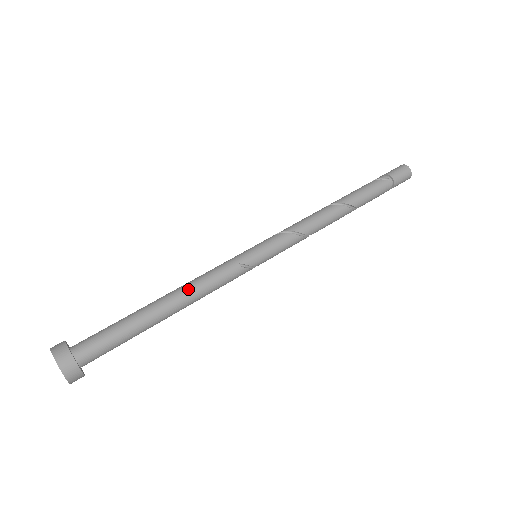
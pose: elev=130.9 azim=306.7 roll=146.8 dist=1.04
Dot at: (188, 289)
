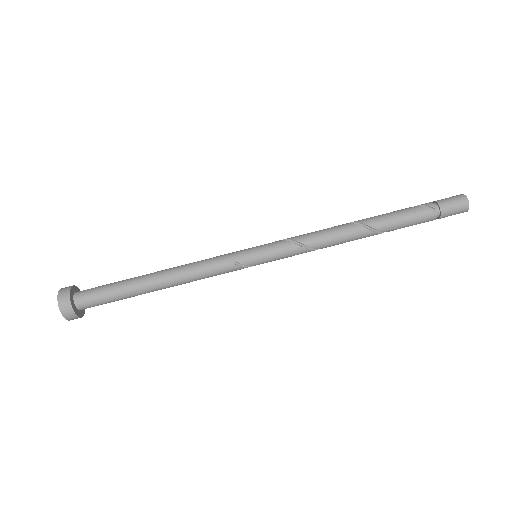
Dot at: (180, 272)
